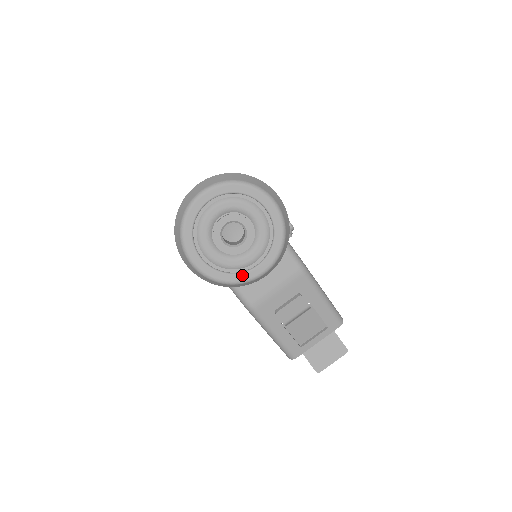
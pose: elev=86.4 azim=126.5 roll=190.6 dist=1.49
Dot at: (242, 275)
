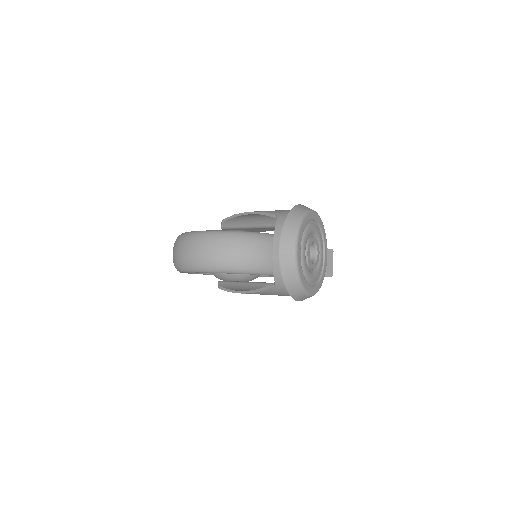
Dot at: (324, 270)
